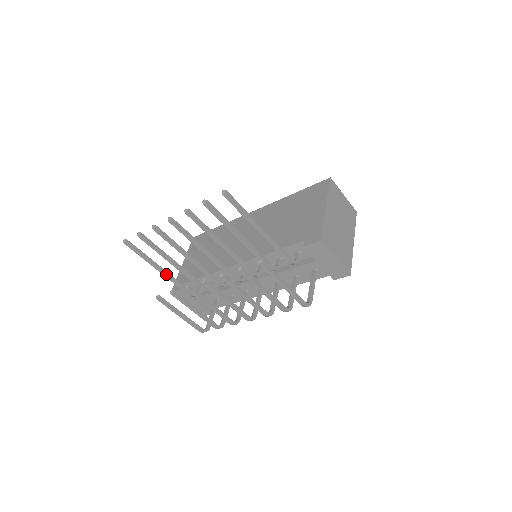
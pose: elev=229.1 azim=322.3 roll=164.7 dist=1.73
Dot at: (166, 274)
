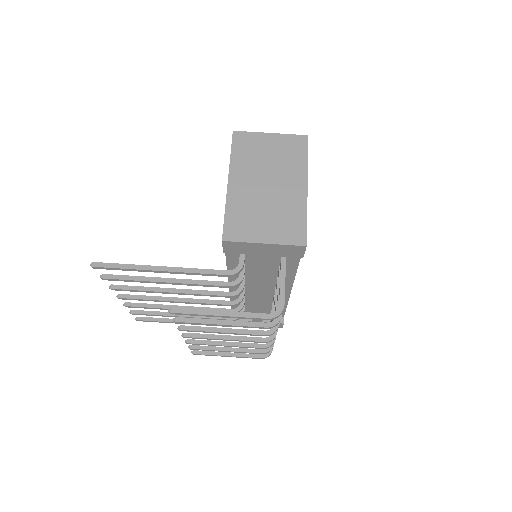
Dot at: occluded
